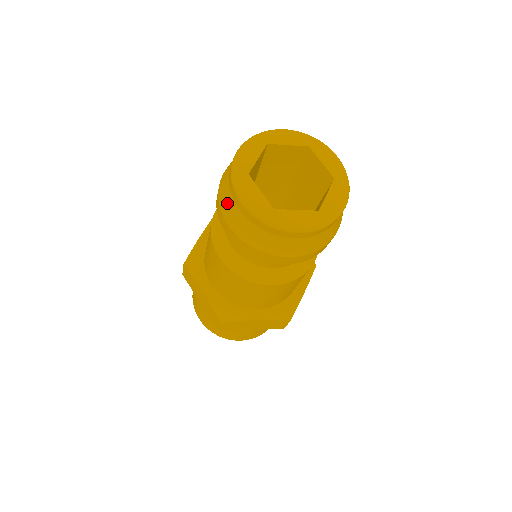
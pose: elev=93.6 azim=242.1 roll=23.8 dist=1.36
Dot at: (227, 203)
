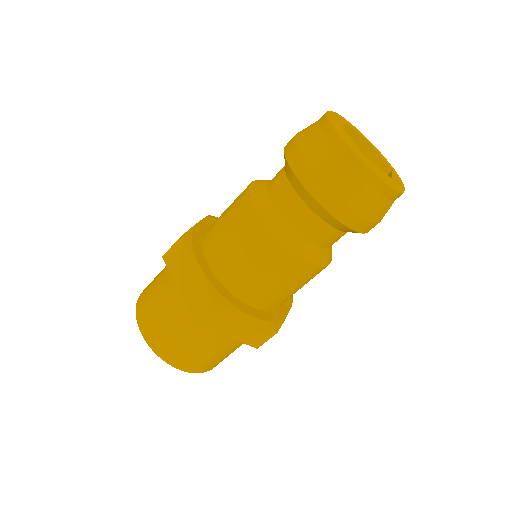
Dot at: (315, 144)
